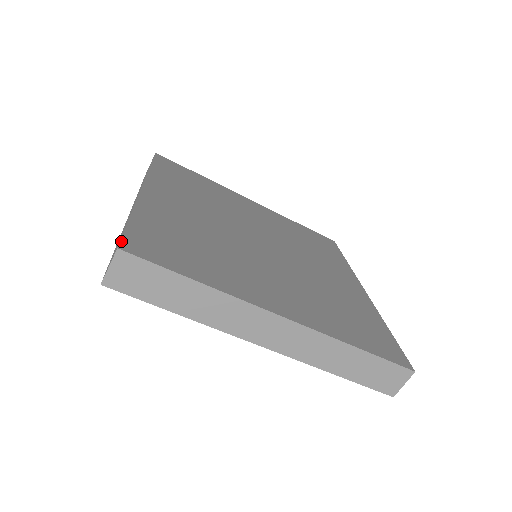
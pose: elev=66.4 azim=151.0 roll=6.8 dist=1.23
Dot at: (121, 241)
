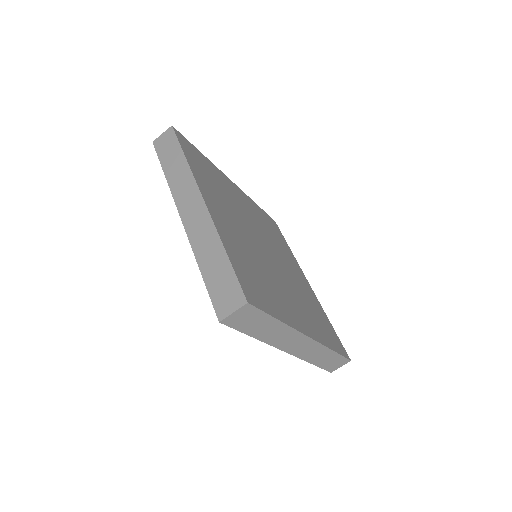
Dot at: (244, 292)
